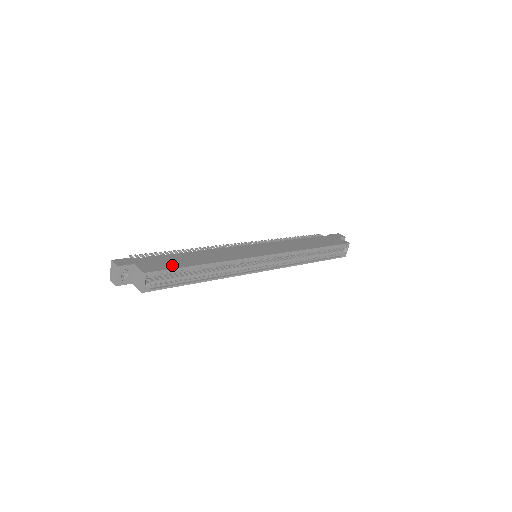
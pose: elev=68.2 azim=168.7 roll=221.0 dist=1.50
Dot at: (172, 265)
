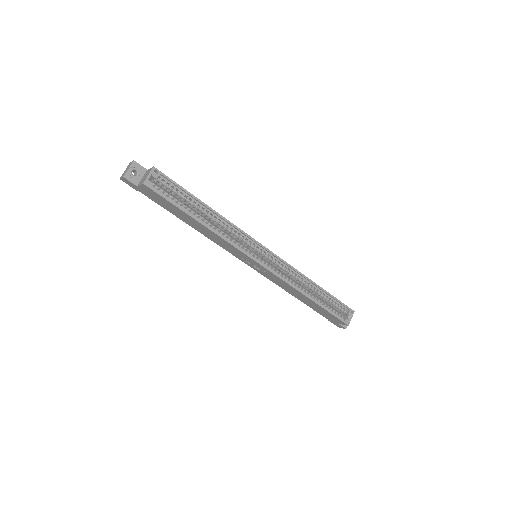
Dot at: occluded
